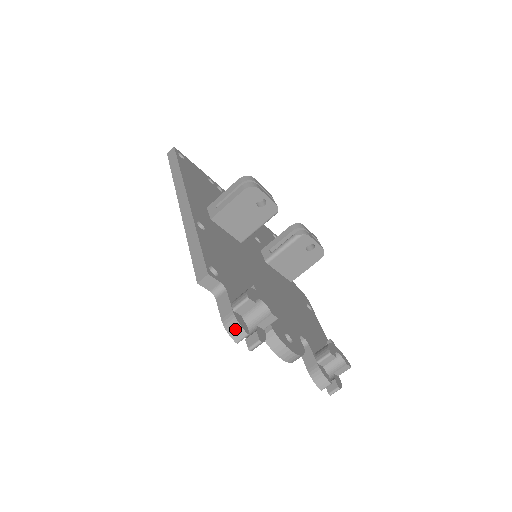
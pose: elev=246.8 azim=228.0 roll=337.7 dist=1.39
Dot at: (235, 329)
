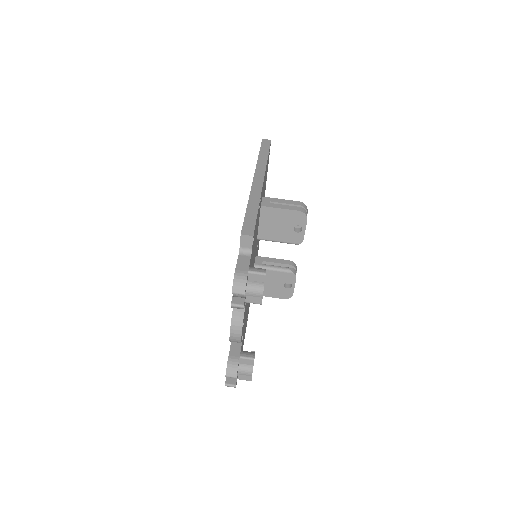
Dot at: (240, 284)
